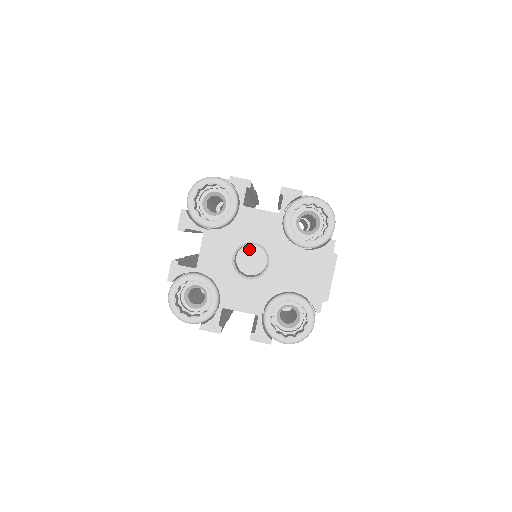
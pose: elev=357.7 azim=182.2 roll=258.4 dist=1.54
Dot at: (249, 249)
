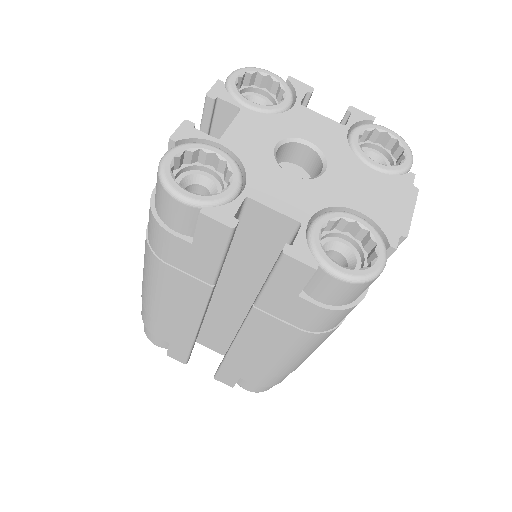
Dot at: (289, 167)
